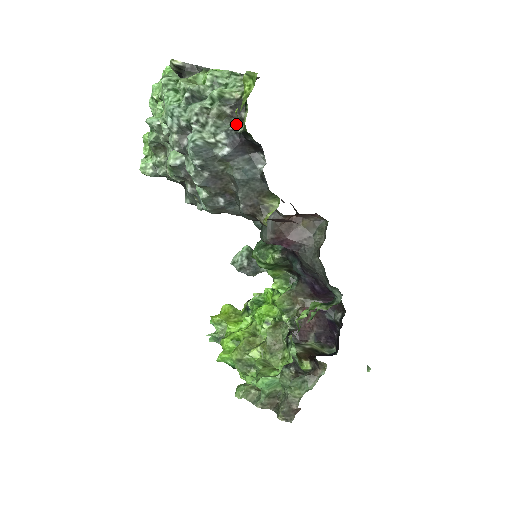
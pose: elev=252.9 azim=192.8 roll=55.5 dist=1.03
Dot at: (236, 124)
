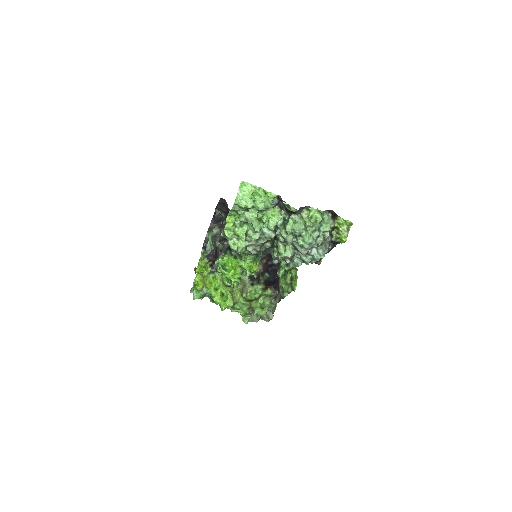
Dot at: (331, 238)
